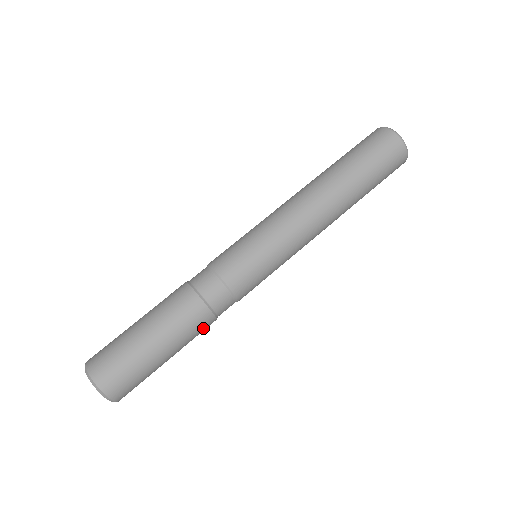
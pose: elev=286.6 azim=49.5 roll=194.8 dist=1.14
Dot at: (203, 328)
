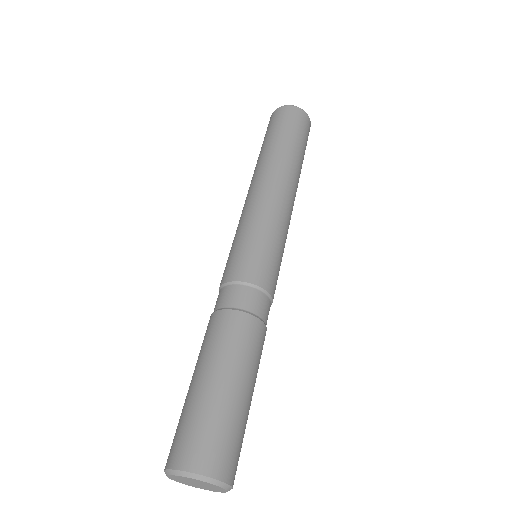
Dot at: (257, 339)
